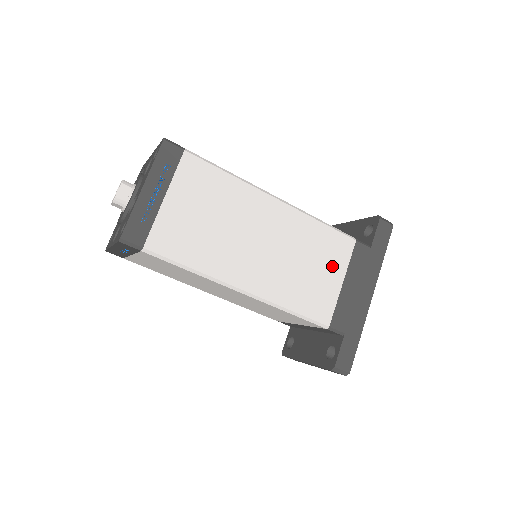
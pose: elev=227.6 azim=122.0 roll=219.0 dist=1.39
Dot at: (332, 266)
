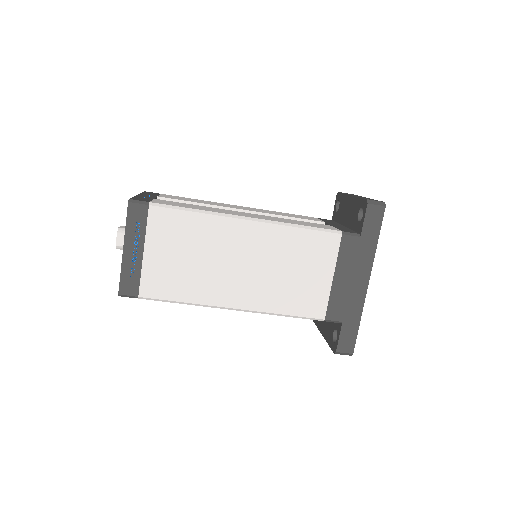
Dot at: (319, 266)
